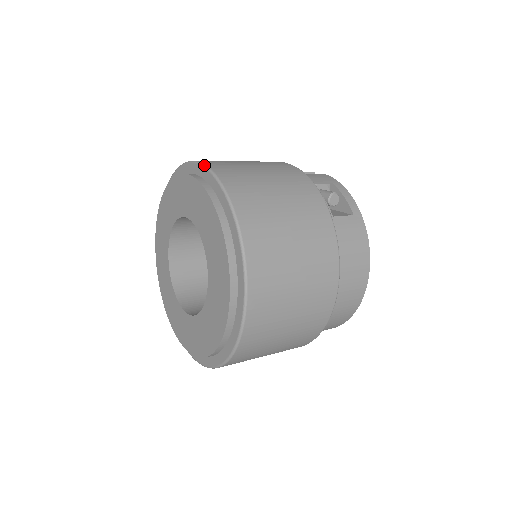
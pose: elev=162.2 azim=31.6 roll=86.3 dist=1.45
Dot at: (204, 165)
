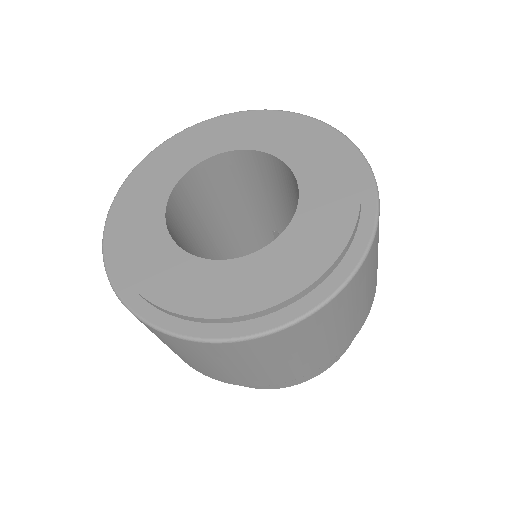
Dot at: occluded
